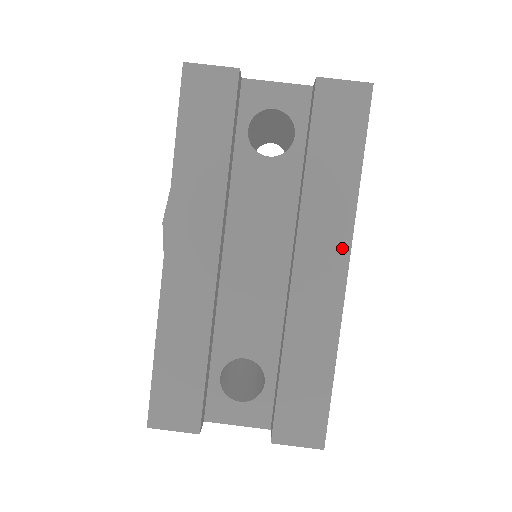
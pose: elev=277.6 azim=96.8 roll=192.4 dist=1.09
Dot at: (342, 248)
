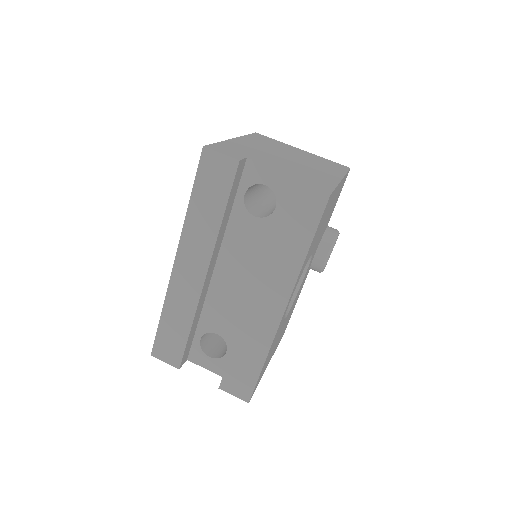
Dot at: (284, 296)
